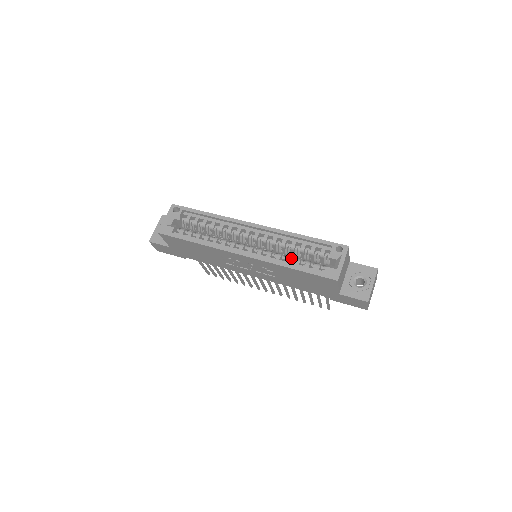
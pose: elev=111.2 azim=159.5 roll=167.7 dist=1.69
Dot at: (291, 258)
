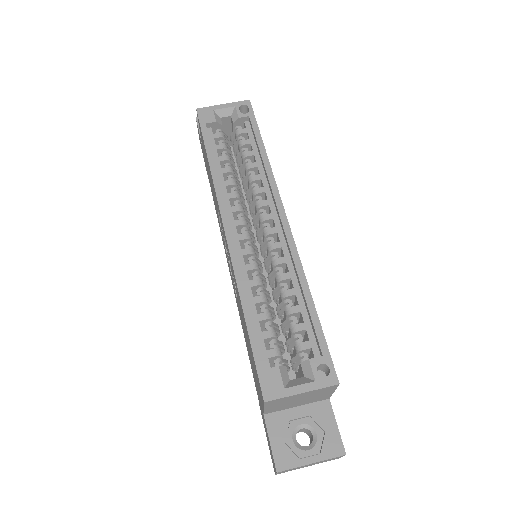
Dot at: (265, 303)
